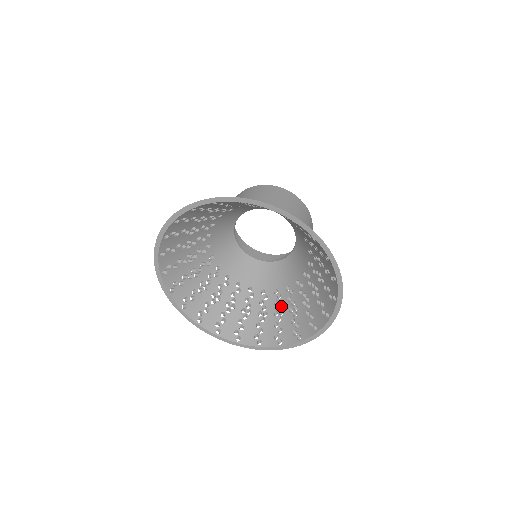
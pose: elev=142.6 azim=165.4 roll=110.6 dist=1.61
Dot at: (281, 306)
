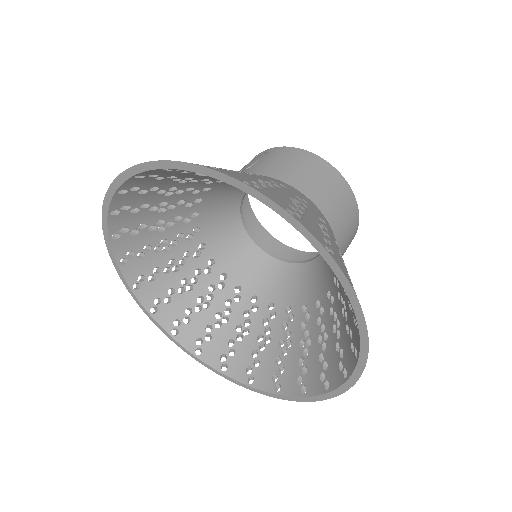
Dot at: (250, 323)
